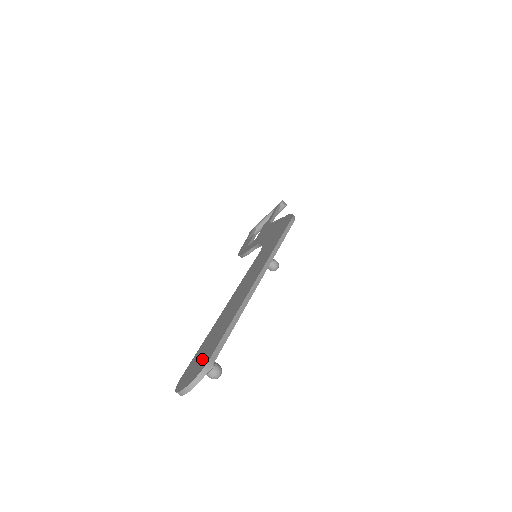
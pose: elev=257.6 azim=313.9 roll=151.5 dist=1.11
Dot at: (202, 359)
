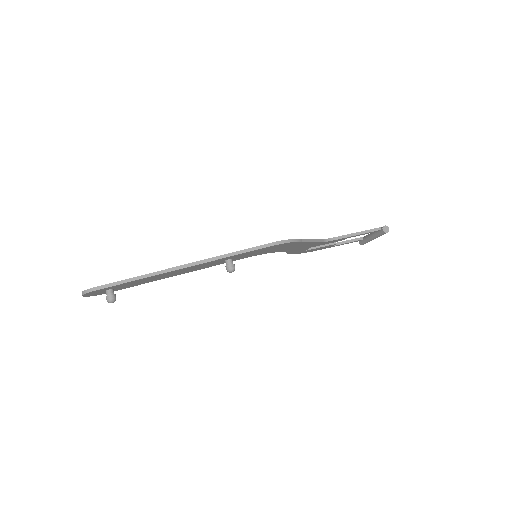
Dot at: occluded
